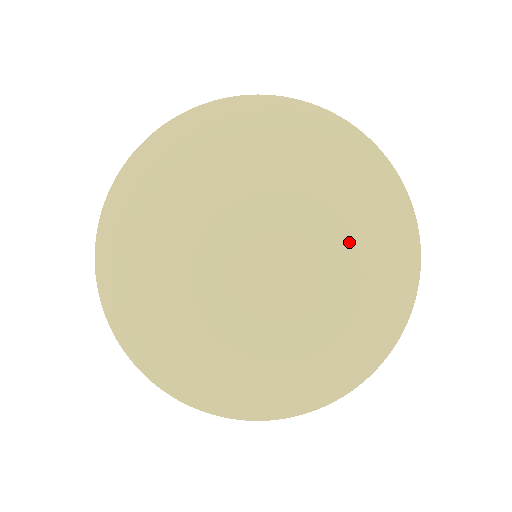
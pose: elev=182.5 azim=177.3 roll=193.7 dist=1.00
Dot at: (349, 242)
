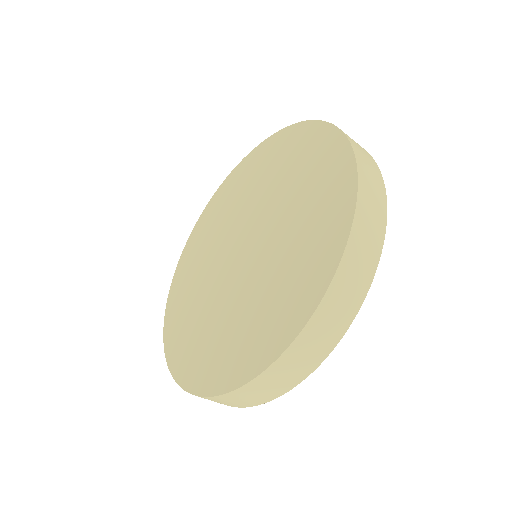
Dot at: (300, 194)
